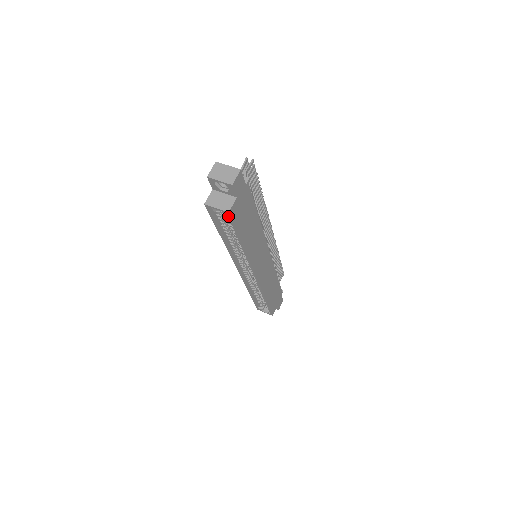
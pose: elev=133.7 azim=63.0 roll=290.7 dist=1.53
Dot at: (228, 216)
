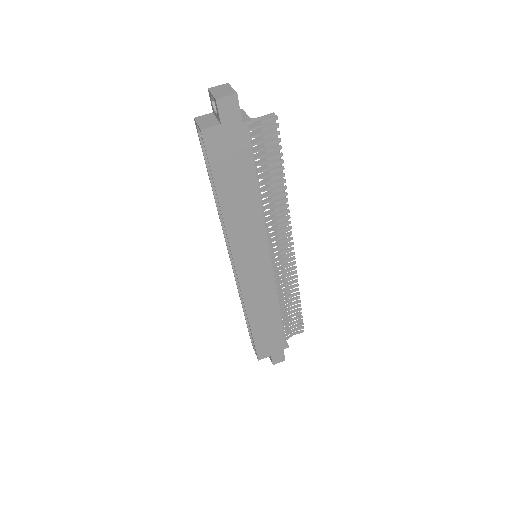
Dot at: (202, 138)
